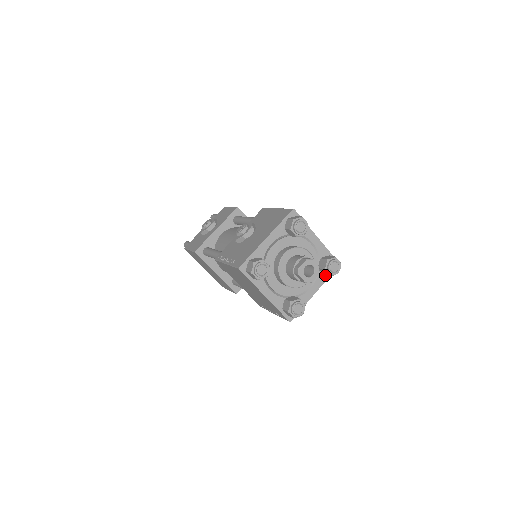
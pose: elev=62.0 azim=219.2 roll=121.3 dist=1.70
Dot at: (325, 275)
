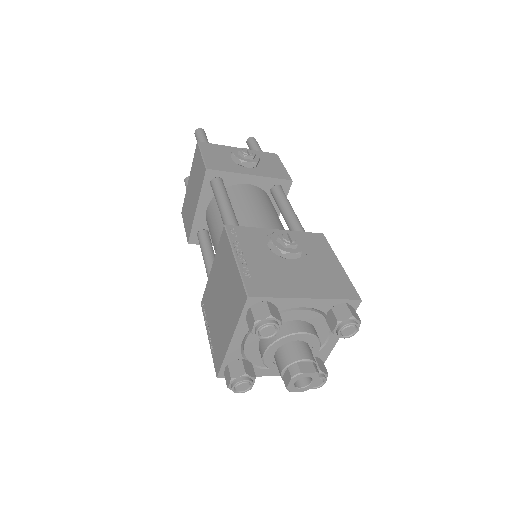
Dot at: occluded
